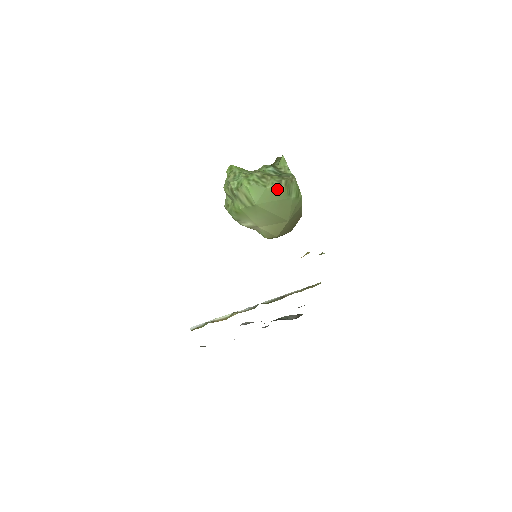
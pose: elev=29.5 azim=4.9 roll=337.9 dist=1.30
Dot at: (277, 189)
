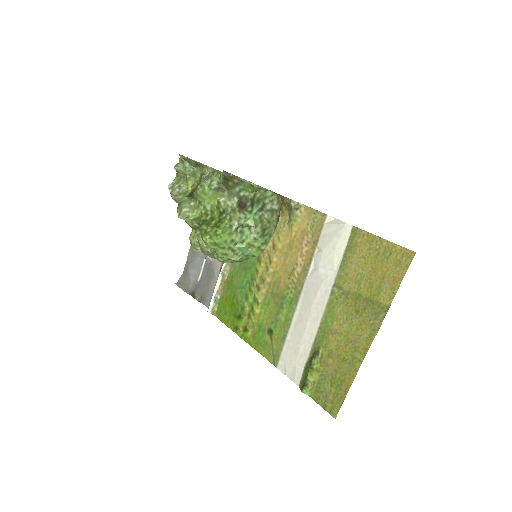
Dot at: occluded
